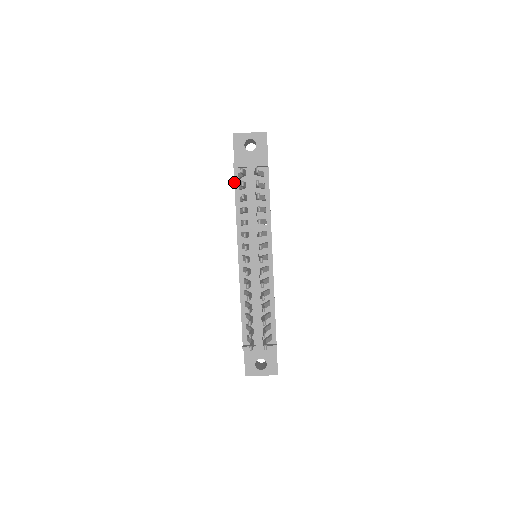
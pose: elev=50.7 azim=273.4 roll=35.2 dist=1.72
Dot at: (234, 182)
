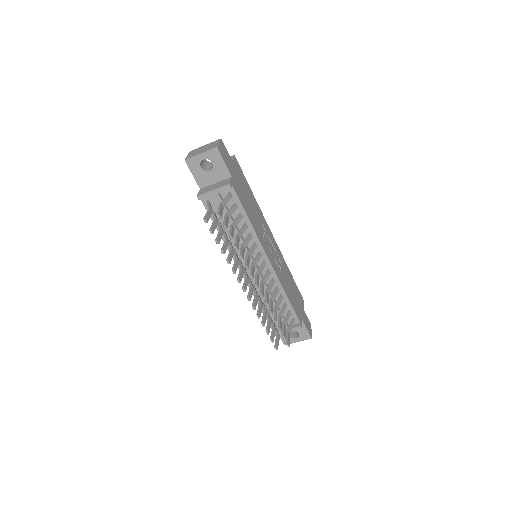
Dot at: occluded
